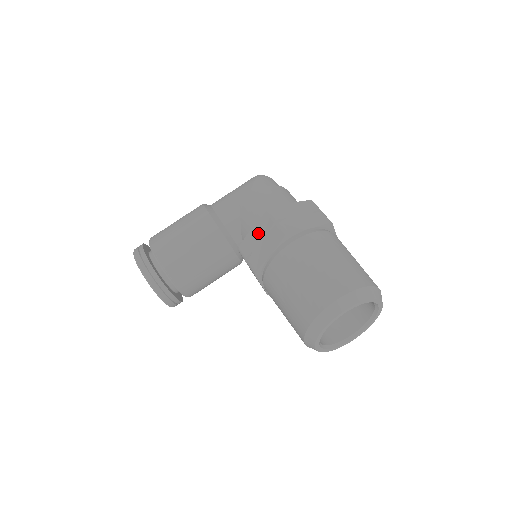
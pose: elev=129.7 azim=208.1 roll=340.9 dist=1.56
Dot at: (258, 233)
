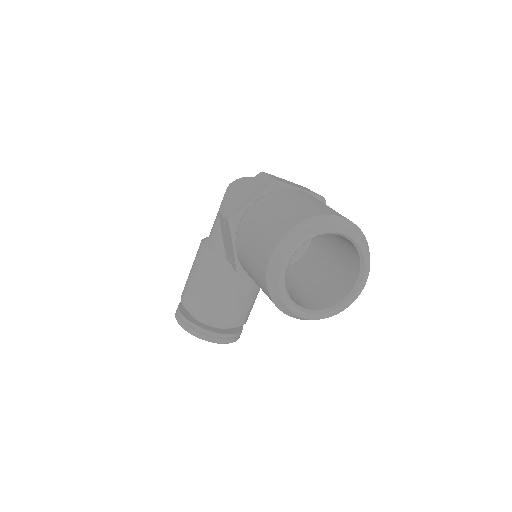
Dot at: (224, 235)
